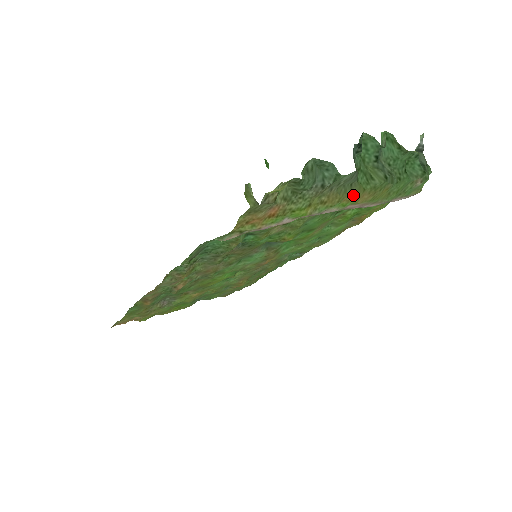
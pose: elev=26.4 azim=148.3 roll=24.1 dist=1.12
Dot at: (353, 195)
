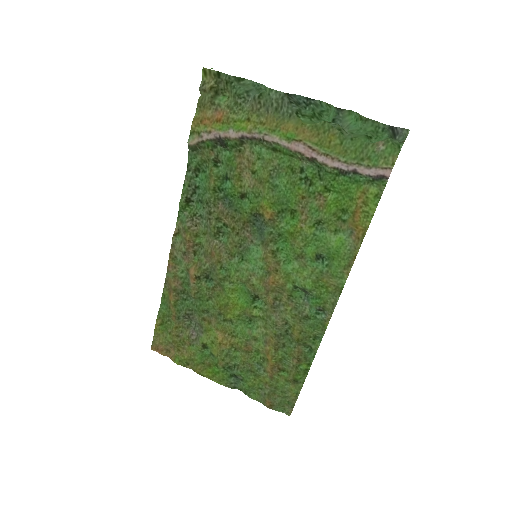
Dot at: (291, 125)
